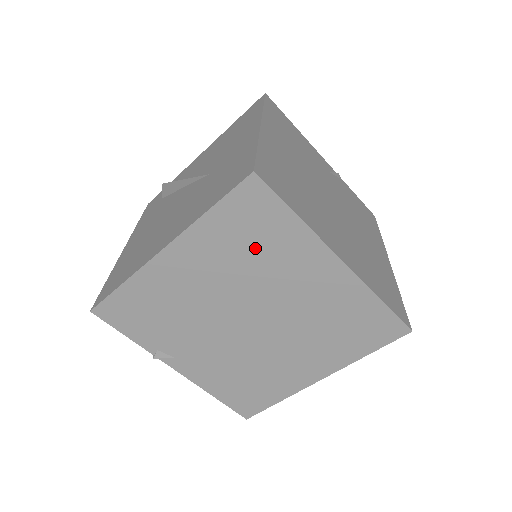
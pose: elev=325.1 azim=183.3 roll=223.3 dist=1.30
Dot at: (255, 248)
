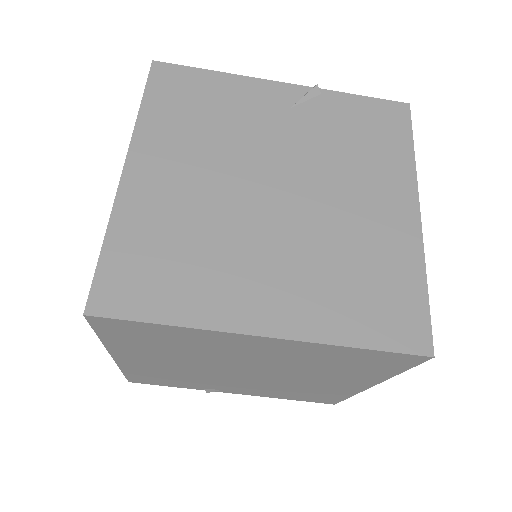
Dot at: (173, 345)
